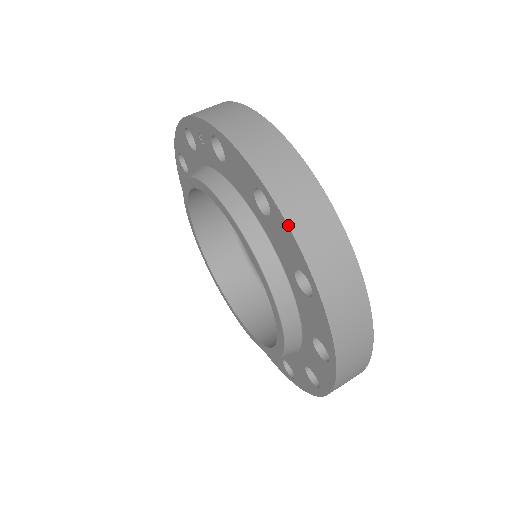
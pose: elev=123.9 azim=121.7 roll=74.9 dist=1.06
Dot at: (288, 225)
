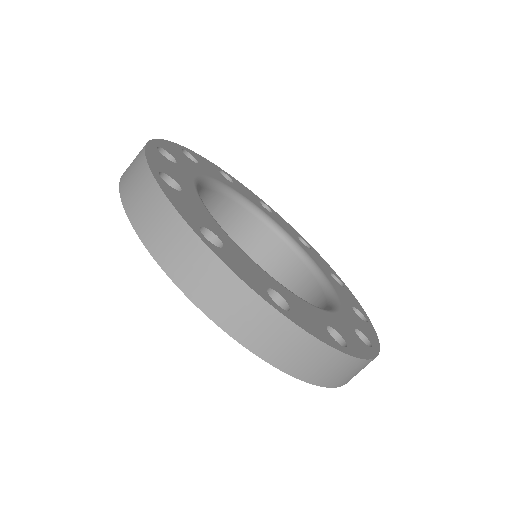
Dot at: (194, 304)
